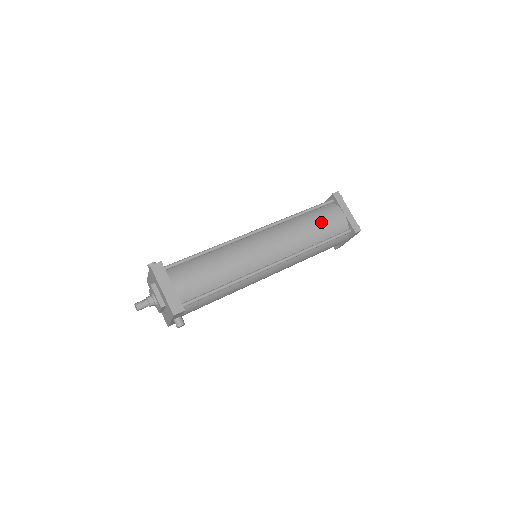
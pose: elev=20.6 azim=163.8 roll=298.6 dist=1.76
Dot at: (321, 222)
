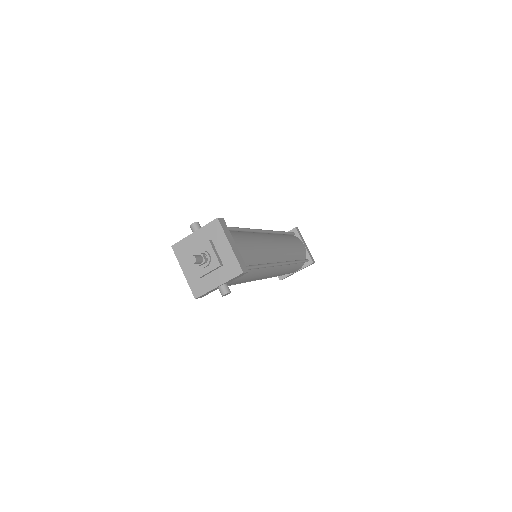
Dot at: (297, 244)
